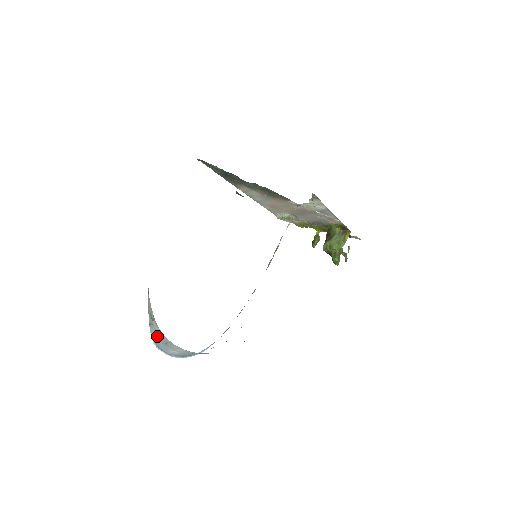
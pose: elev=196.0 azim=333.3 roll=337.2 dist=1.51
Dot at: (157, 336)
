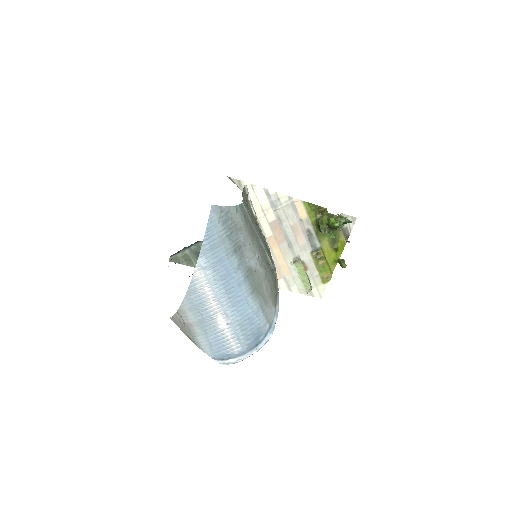
Dot at: (199, 330)
